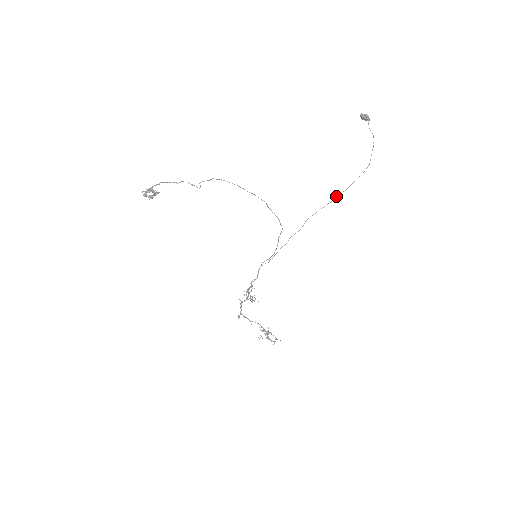
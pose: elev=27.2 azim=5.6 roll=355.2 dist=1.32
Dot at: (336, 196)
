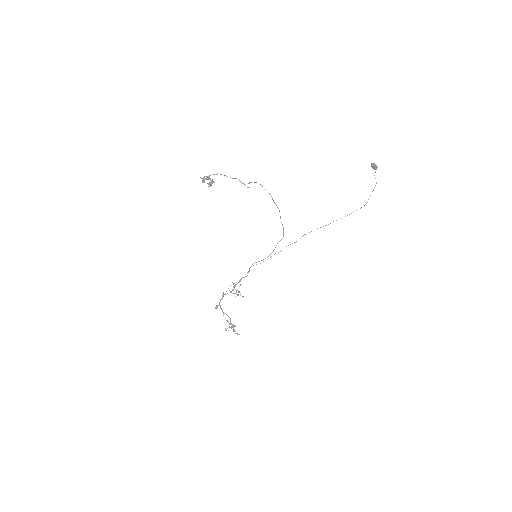
Dot at: (333, 221)
